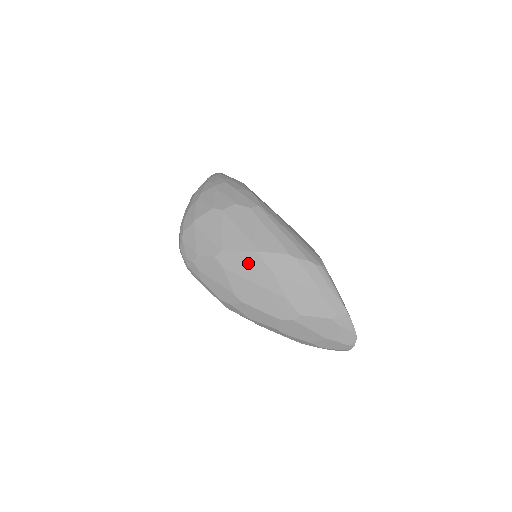
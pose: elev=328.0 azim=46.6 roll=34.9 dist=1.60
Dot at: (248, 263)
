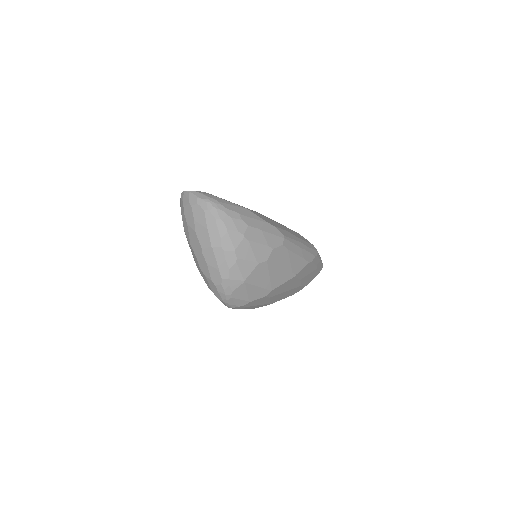
Dot at: (287, 285)
